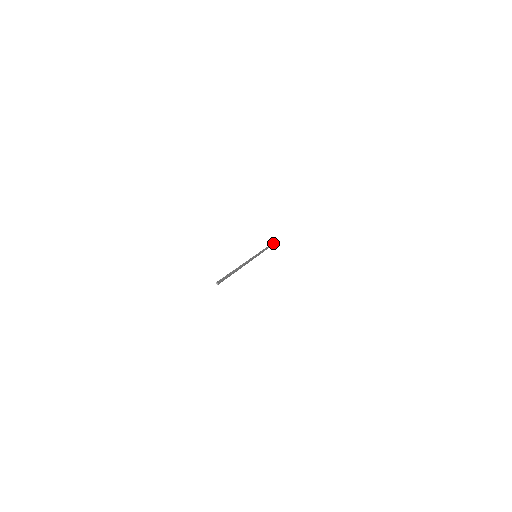
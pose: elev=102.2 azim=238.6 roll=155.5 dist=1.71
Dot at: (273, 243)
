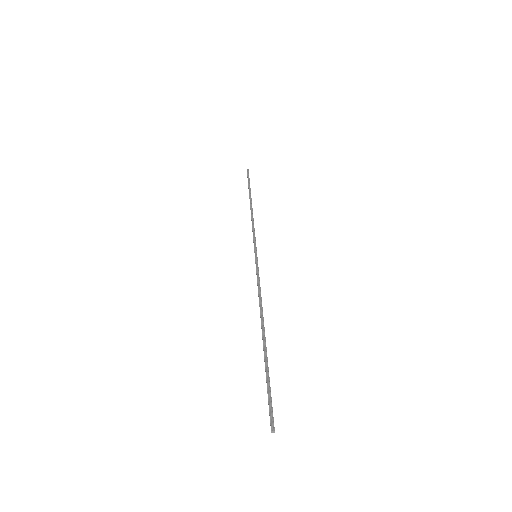
Dot at: (249, 187)
